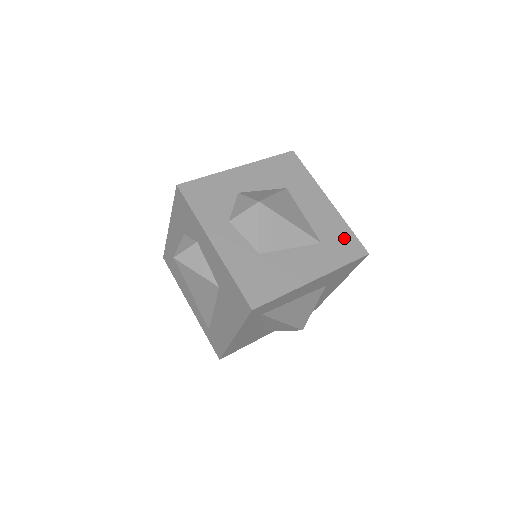
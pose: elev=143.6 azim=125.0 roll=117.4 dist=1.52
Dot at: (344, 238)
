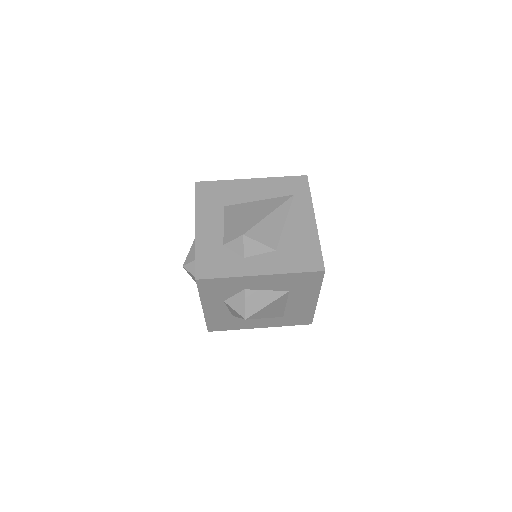
Dot at: (303, 317)
